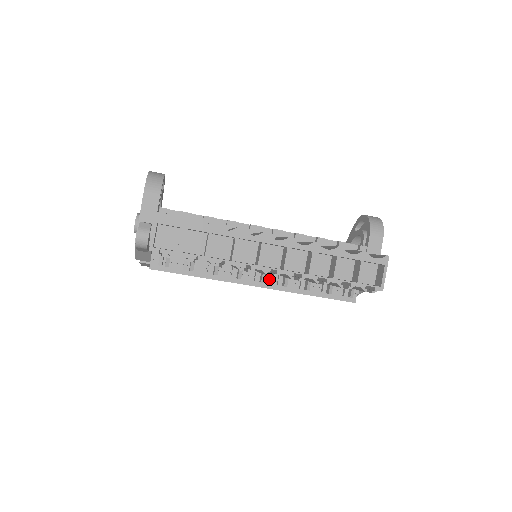
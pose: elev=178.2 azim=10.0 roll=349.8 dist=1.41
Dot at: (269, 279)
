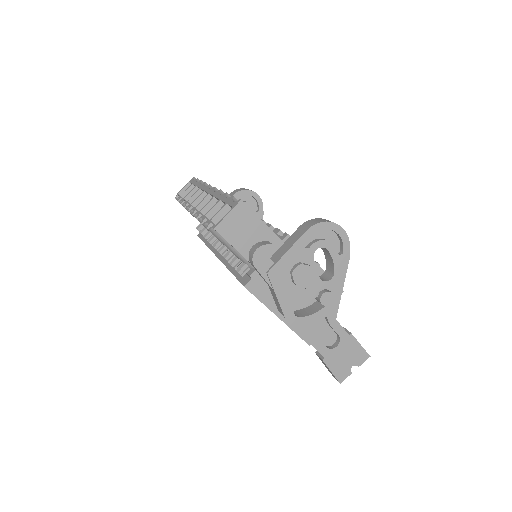
Dot at: occluded
